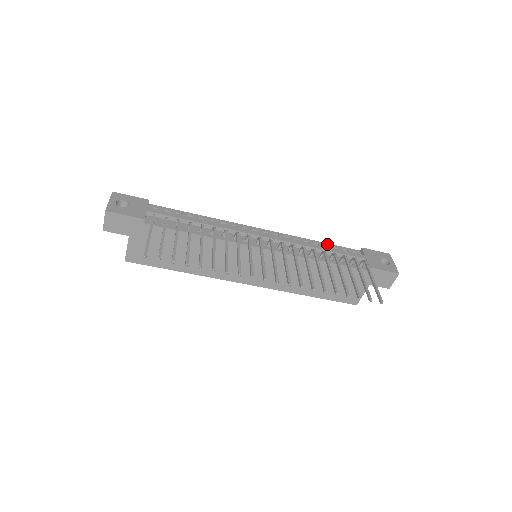
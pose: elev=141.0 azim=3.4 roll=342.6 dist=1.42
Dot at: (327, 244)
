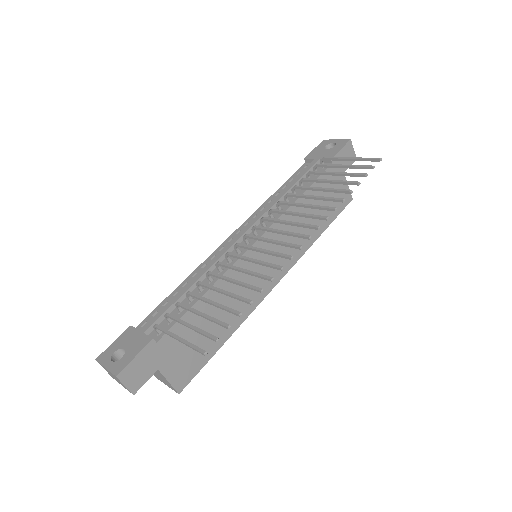
Dot at: (283, 186)
